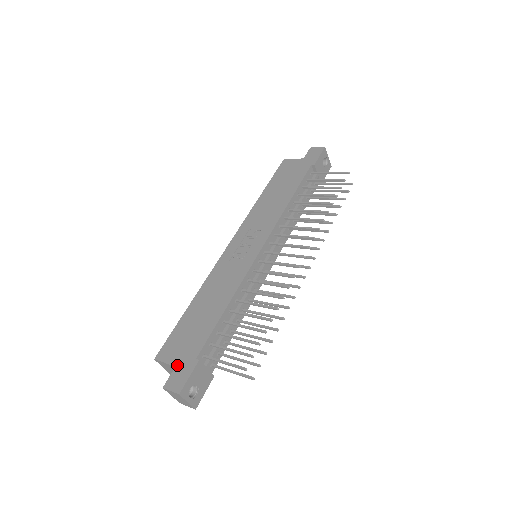
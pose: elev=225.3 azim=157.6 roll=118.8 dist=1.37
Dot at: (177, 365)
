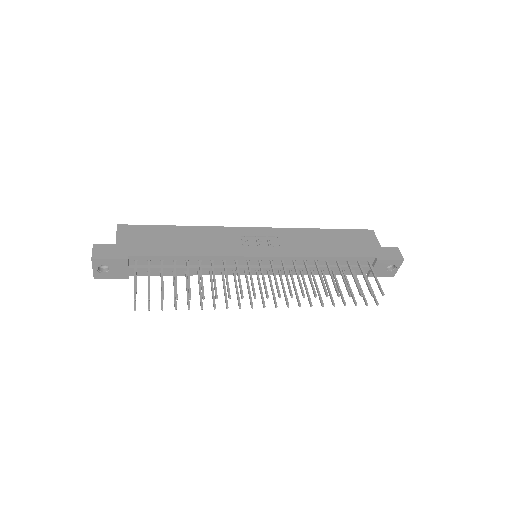
Dot at: (117, 244)
